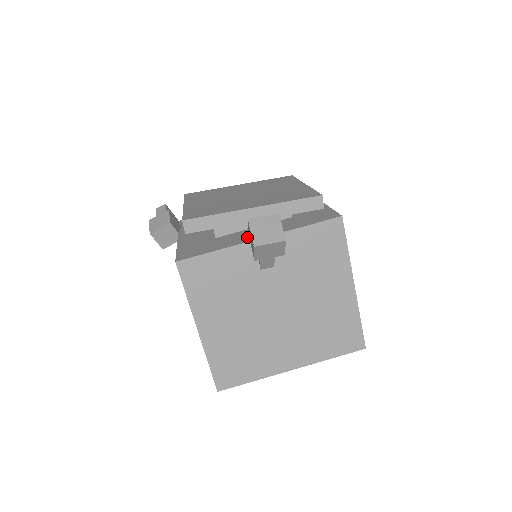
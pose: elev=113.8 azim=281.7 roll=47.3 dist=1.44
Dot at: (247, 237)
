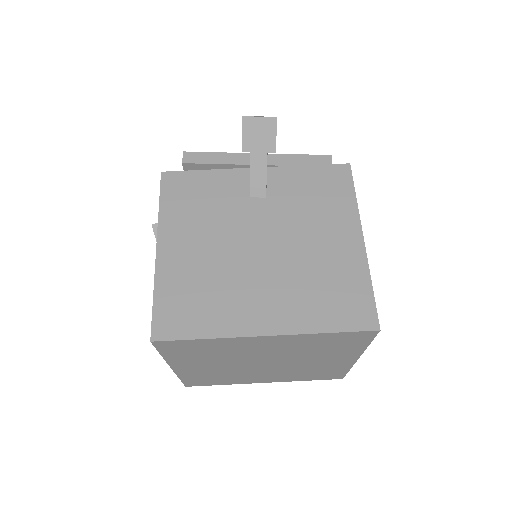
Dot at: occluded
